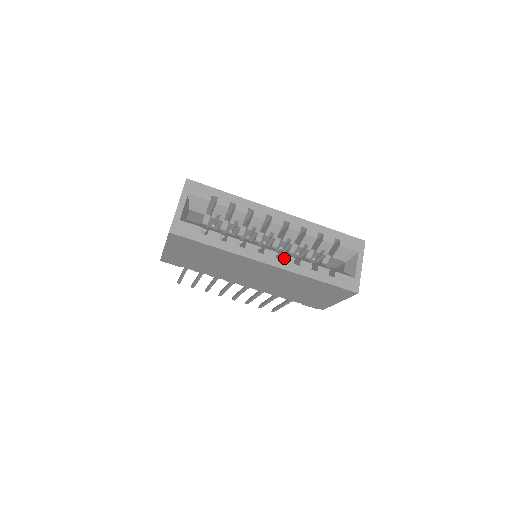
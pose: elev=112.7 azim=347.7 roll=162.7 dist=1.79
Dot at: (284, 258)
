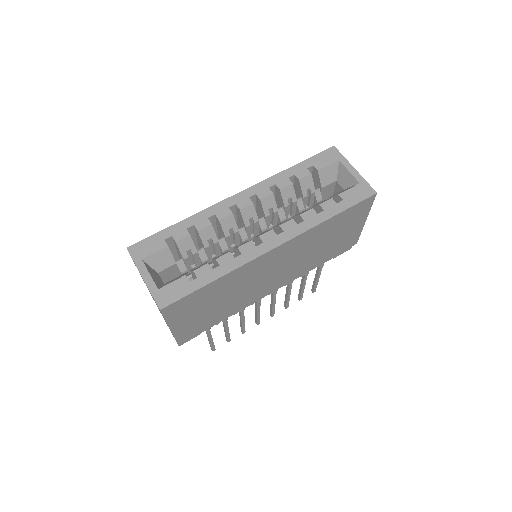
Dot at: (284, 228)
